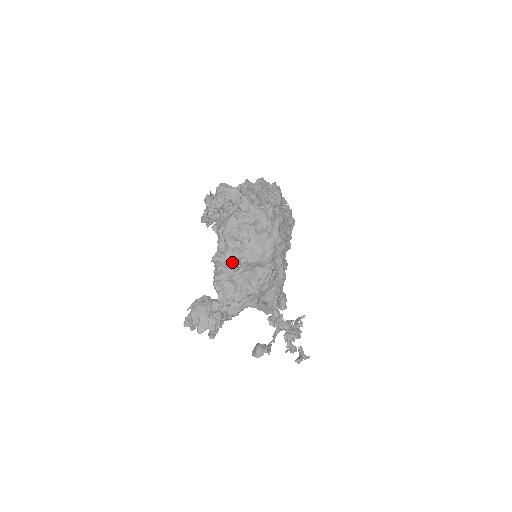
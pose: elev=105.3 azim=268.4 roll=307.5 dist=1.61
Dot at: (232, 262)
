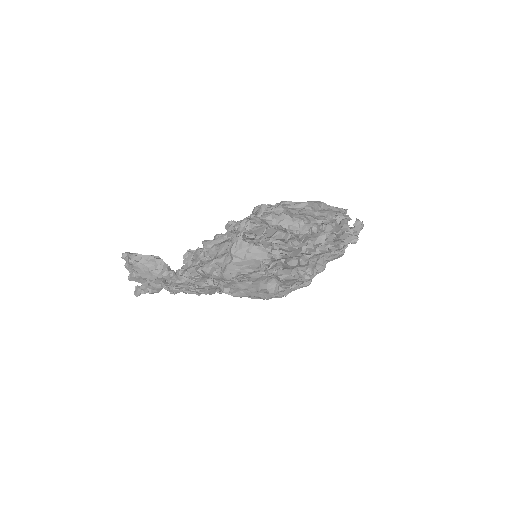
Dot at: (214, 278)
